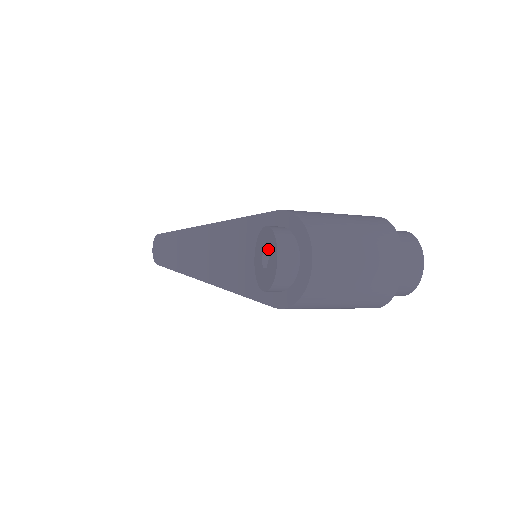
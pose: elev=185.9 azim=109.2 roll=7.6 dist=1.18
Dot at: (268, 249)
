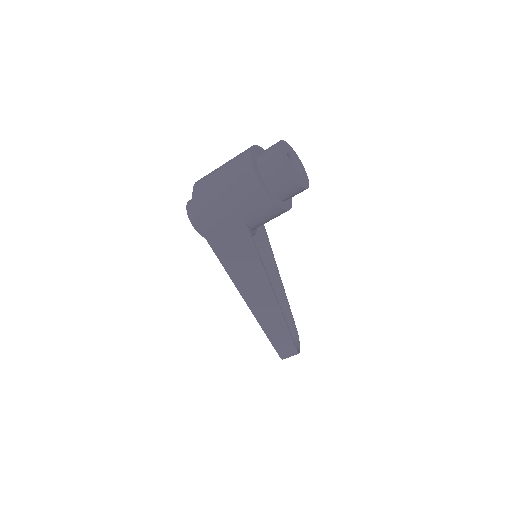
Dot at: occluded
